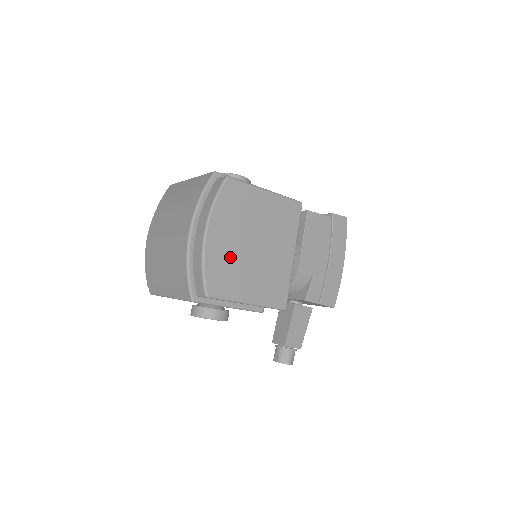
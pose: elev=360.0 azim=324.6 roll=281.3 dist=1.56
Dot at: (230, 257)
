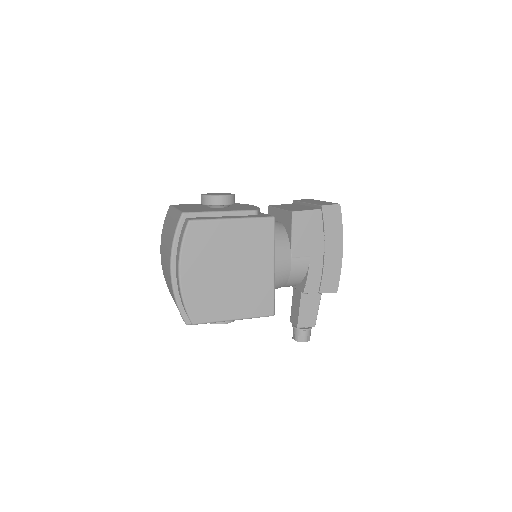
Dot at: (207, 288)
